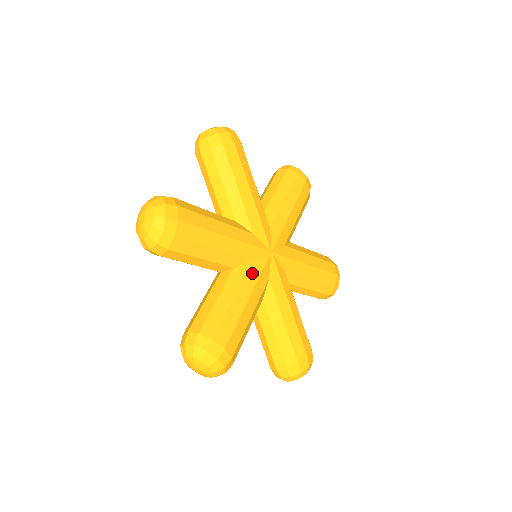
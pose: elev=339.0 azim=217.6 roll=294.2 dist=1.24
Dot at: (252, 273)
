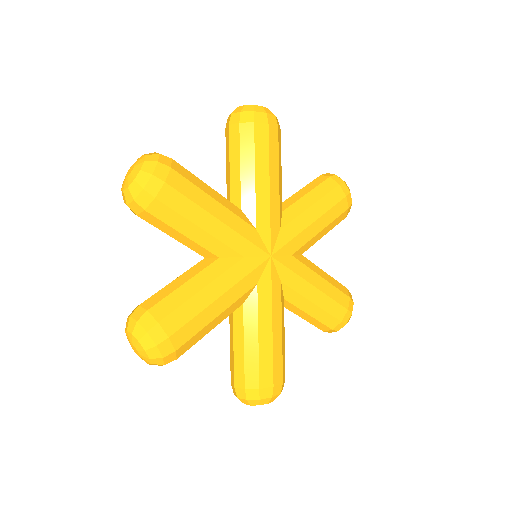
Dot at: (263, 297)
